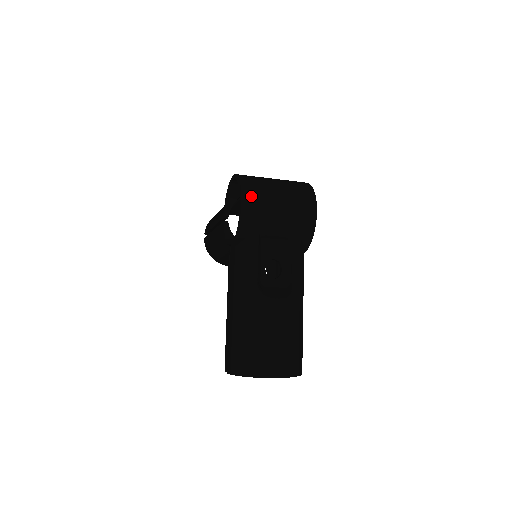
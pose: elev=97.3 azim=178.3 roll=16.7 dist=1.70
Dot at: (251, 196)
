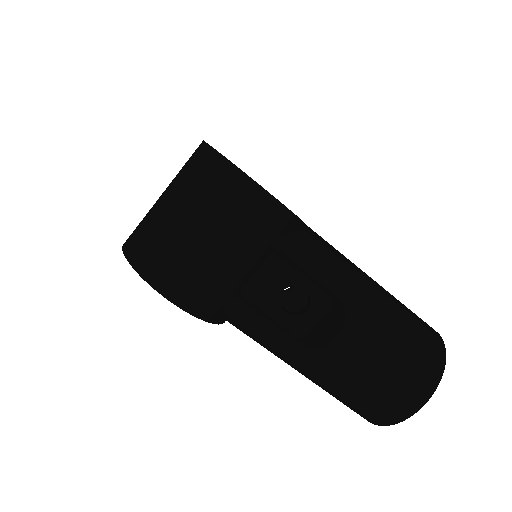
Dot at: (170, 279)
